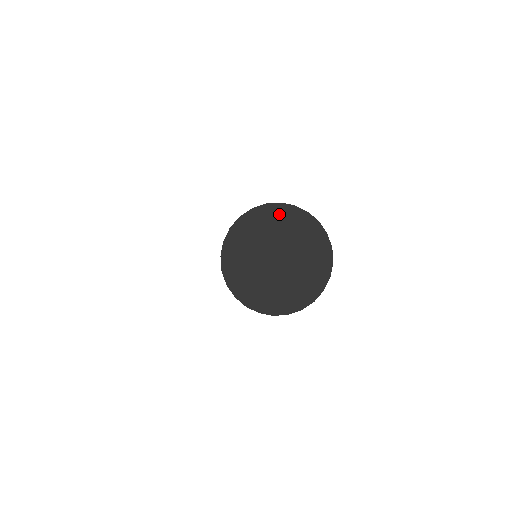
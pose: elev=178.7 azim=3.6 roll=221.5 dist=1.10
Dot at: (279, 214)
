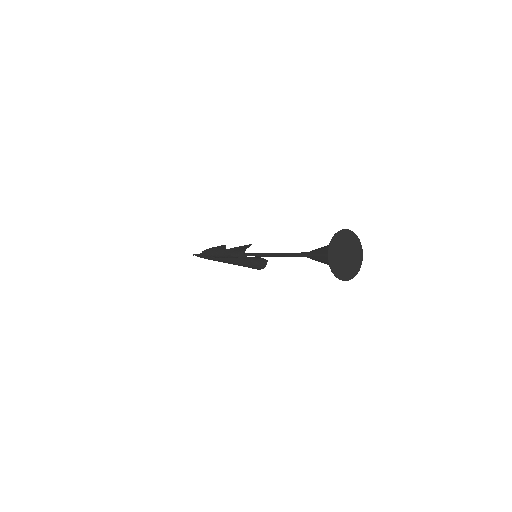
Dot at: (351, 236)
